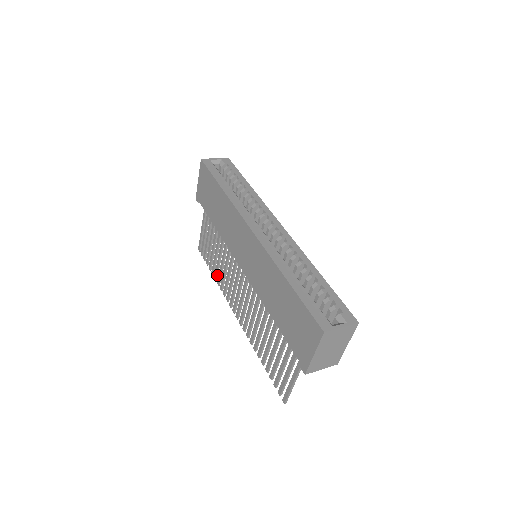
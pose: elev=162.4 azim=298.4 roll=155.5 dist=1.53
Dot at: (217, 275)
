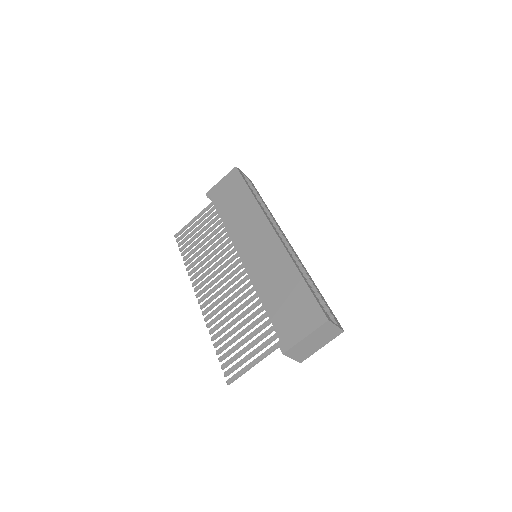
Dot at: (190, 261)
